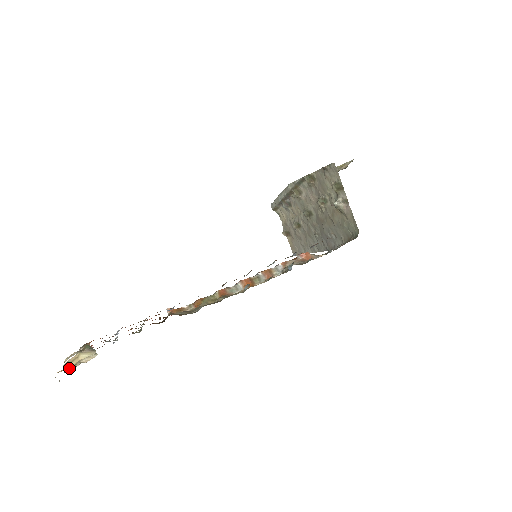
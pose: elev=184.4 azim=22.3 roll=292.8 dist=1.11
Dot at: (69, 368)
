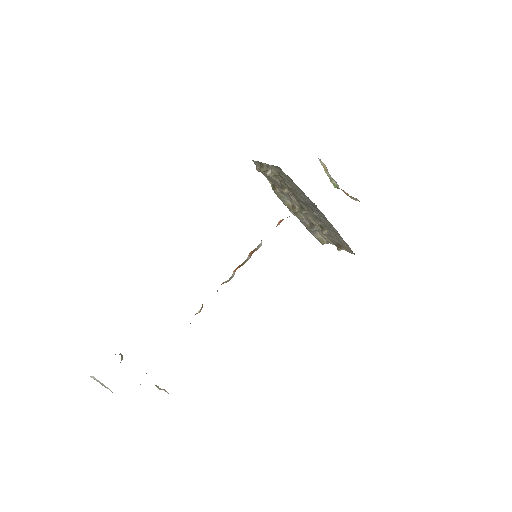
Dot at: occluded
